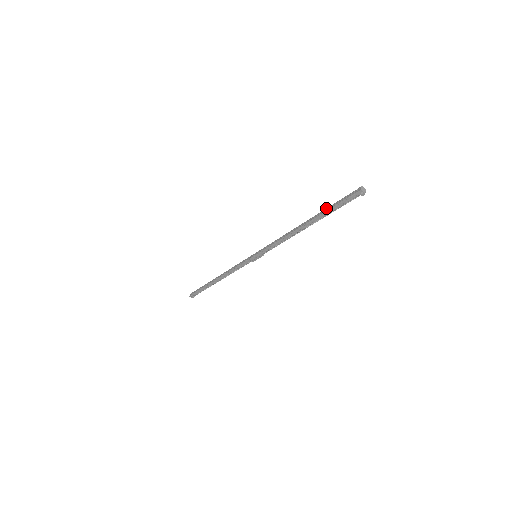
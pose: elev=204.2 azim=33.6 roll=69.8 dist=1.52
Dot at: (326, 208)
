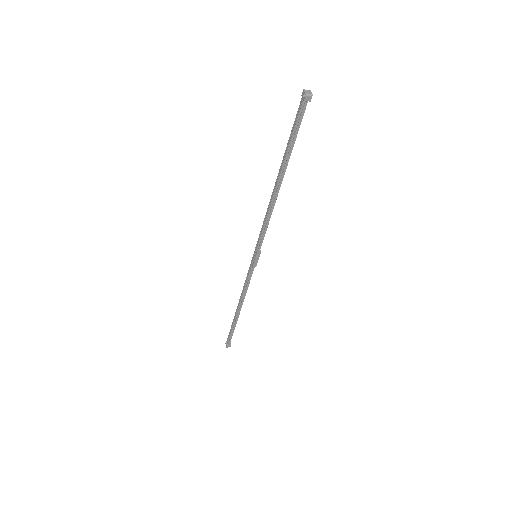
Dot at: occluded
